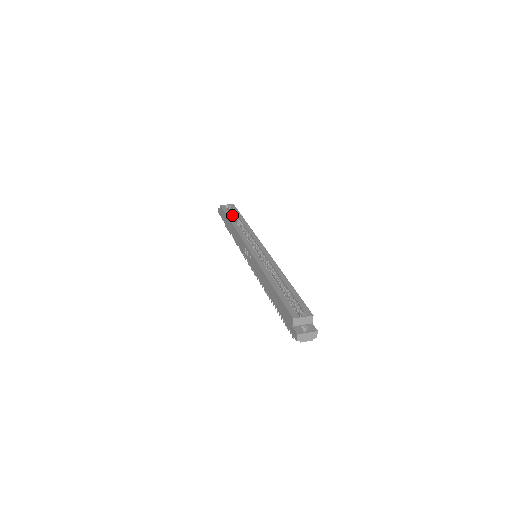
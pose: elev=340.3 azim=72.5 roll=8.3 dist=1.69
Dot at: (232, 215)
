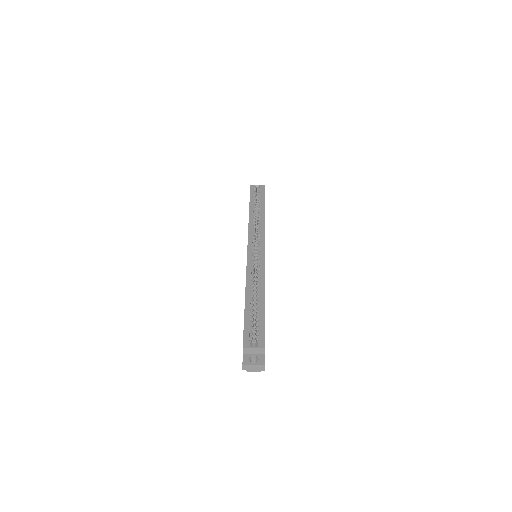
Dot at: occluded
